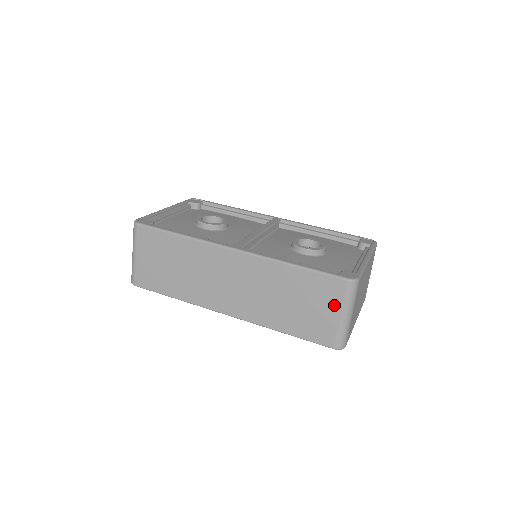
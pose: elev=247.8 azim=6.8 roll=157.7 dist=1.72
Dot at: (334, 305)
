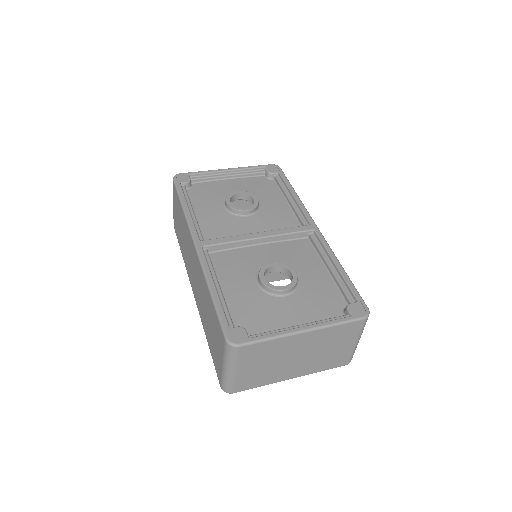
Dot at: (221, 351)
